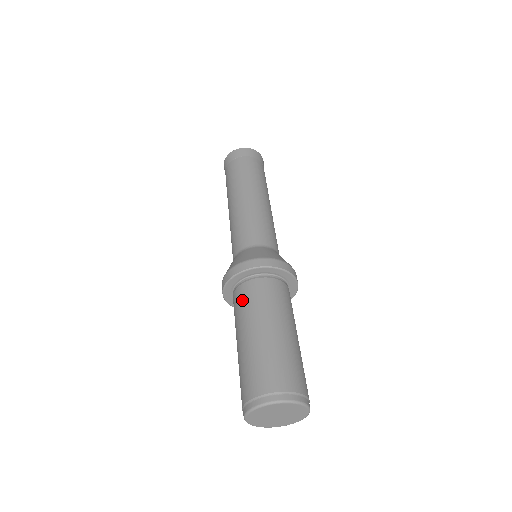
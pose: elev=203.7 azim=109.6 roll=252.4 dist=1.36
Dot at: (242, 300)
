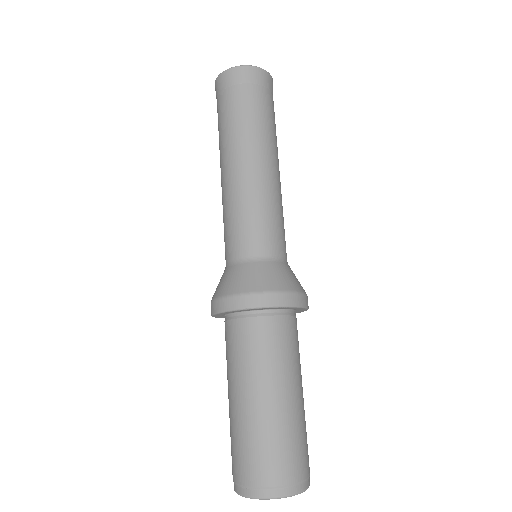
Dot at: occluded
